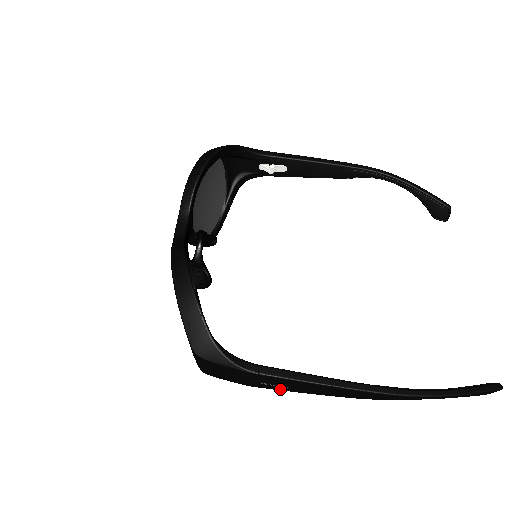
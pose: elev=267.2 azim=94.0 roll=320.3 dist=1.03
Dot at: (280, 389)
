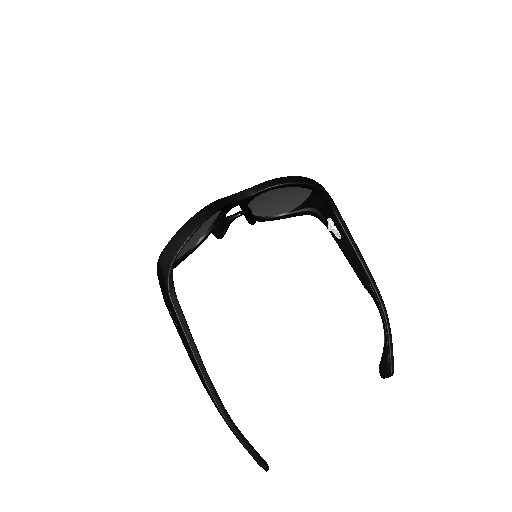
Dot at: (174, 322)
